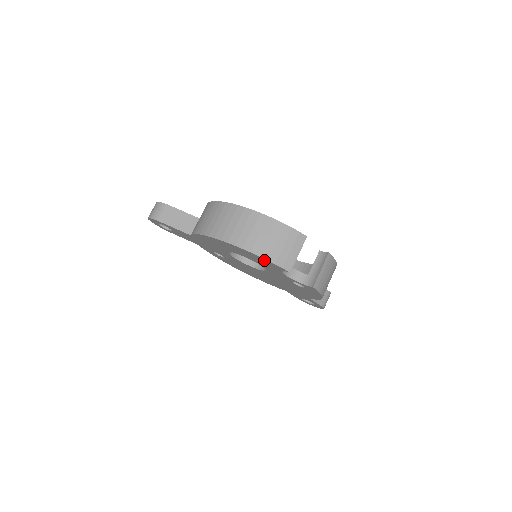
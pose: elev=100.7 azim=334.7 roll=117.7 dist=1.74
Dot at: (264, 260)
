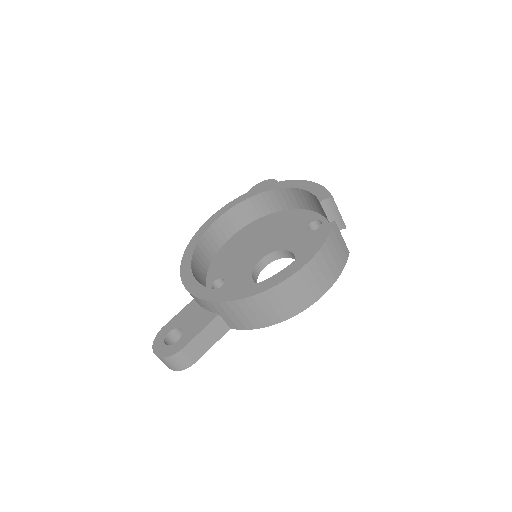
Dot at: occluded
